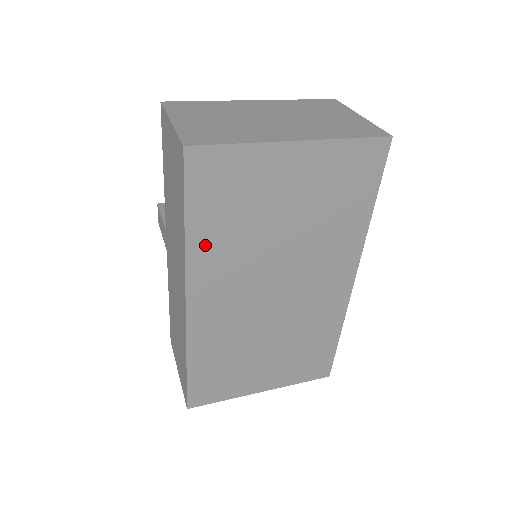
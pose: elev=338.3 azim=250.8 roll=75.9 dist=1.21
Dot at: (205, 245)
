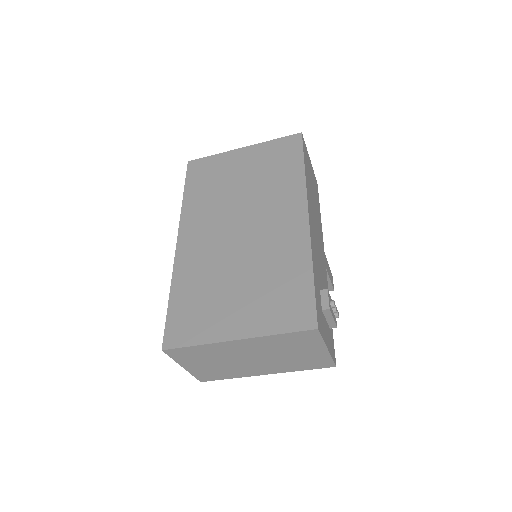
Dot at: (193, 202)
